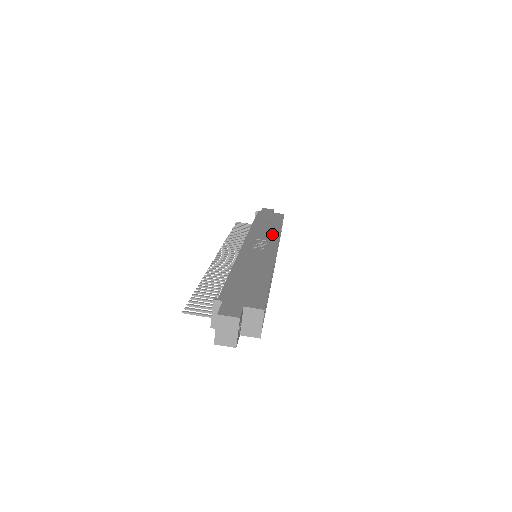
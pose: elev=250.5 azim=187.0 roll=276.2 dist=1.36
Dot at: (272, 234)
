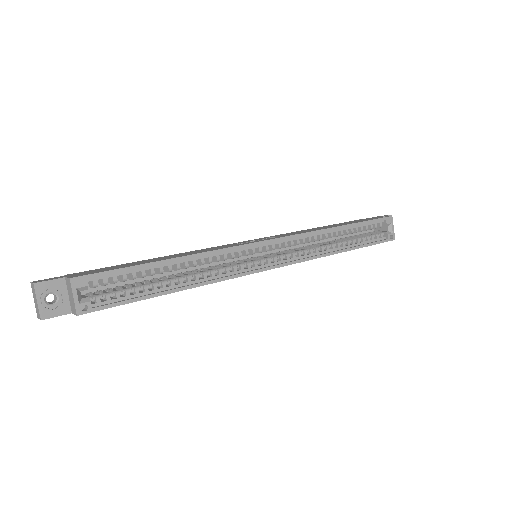
Dot at: occluded
